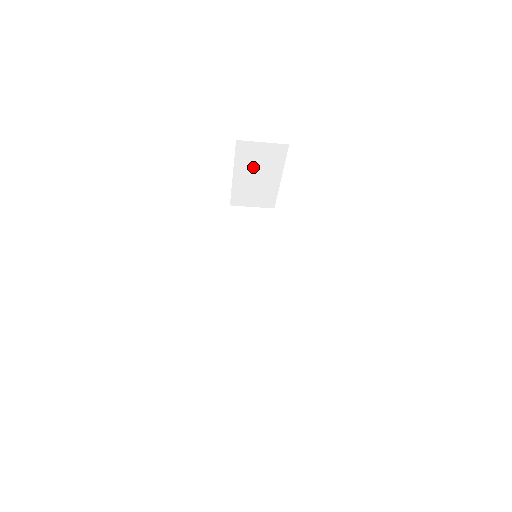
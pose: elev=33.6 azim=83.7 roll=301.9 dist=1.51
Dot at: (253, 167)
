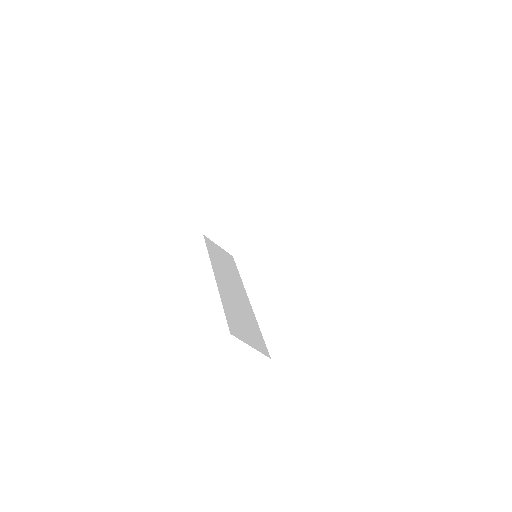
Dot at: (249, 206)
